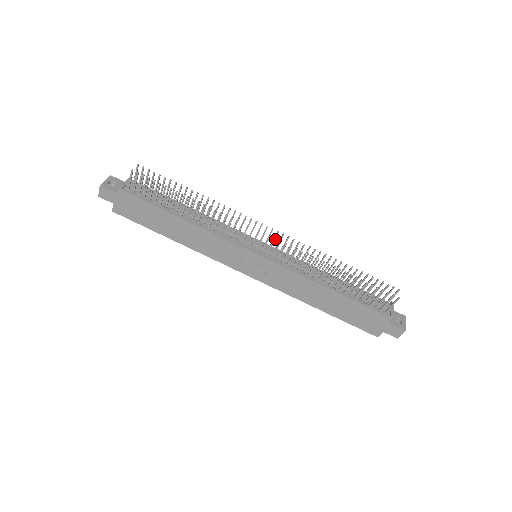
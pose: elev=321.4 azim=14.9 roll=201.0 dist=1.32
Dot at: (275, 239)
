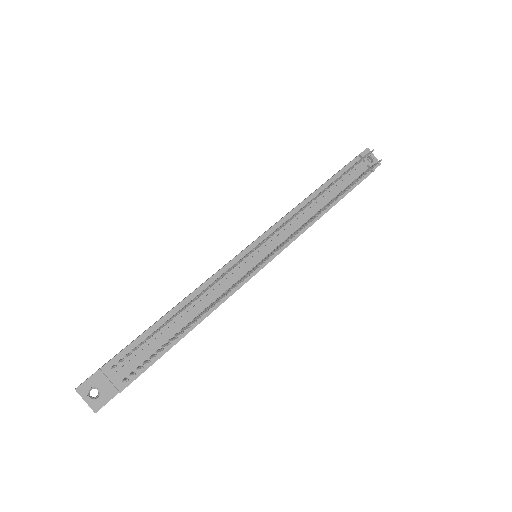
Dot at: occluded
